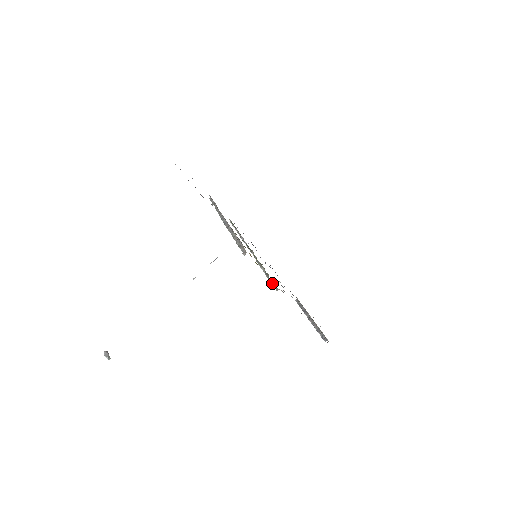
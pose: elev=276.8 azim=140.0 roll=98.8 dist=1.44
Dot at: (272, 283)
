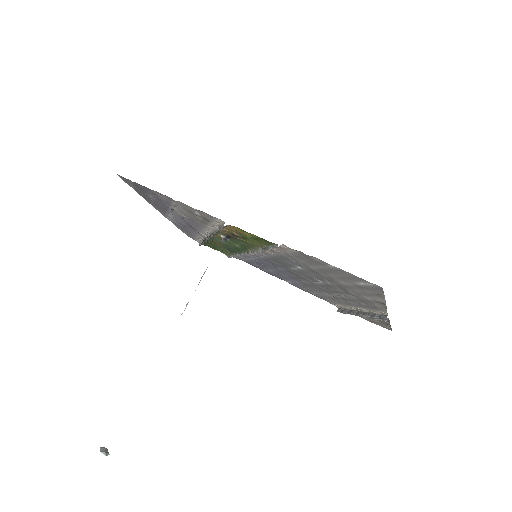
Dot at: (271, 248)
